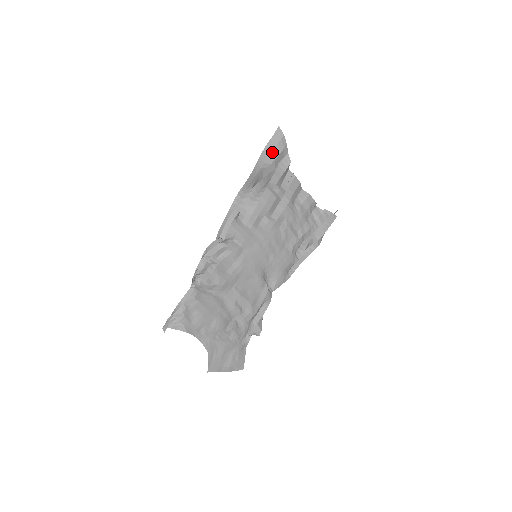
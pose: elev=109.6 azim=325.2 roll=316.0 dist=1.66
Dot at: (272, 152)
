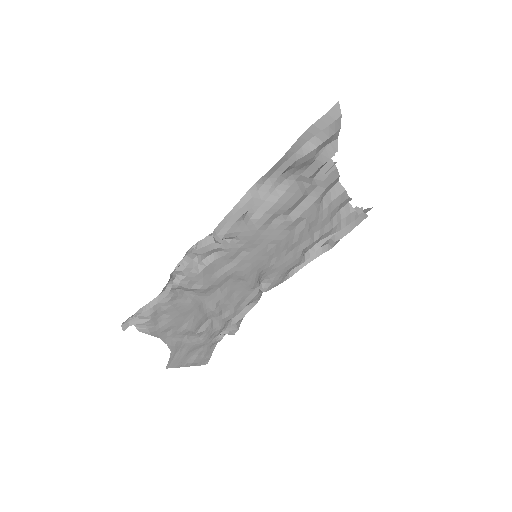
Dot at: (317, 135)
